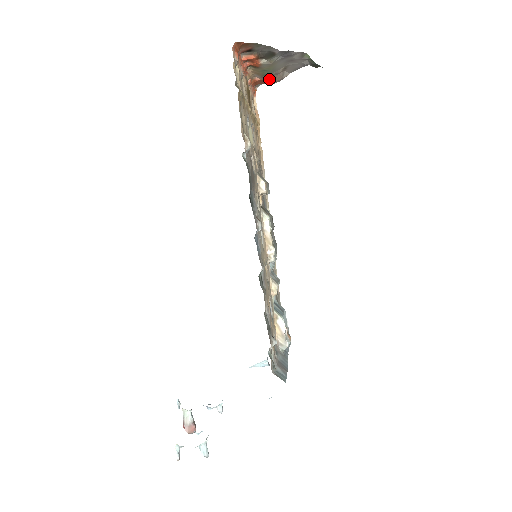
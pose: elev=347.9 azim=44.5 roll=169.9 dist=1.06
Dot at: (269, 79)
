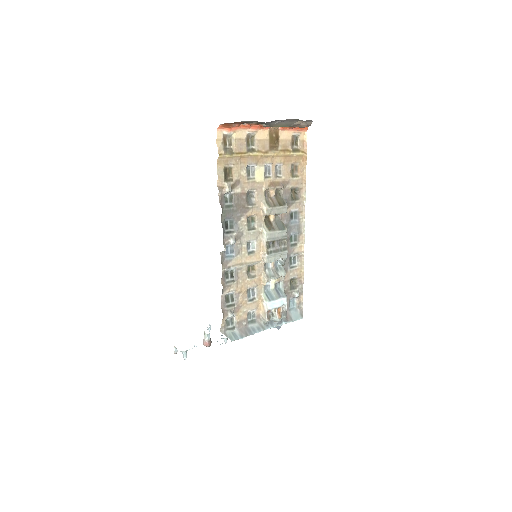
Dot at: occluded
